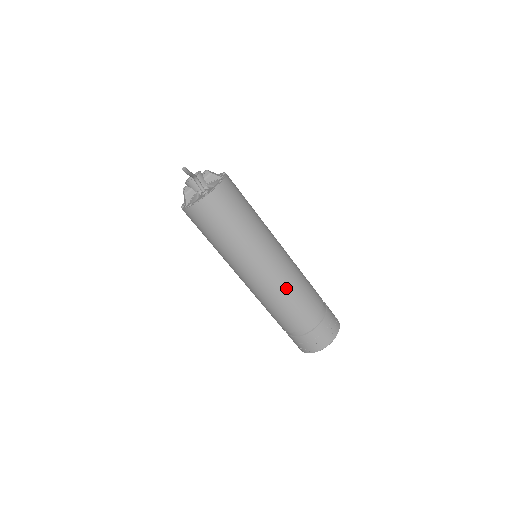
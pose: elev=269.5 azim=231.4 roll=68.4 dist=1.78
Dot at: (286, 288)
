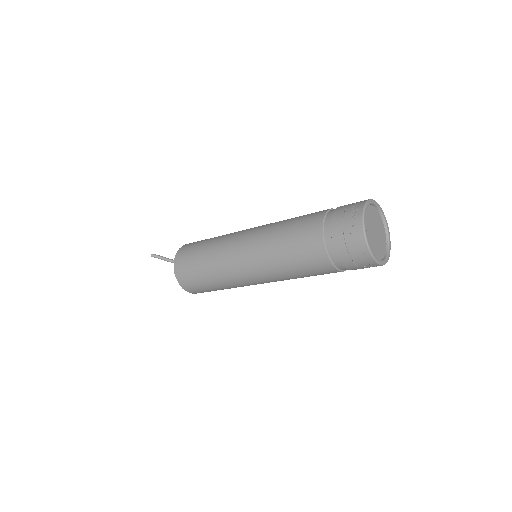
Dot at: (274, 228)
